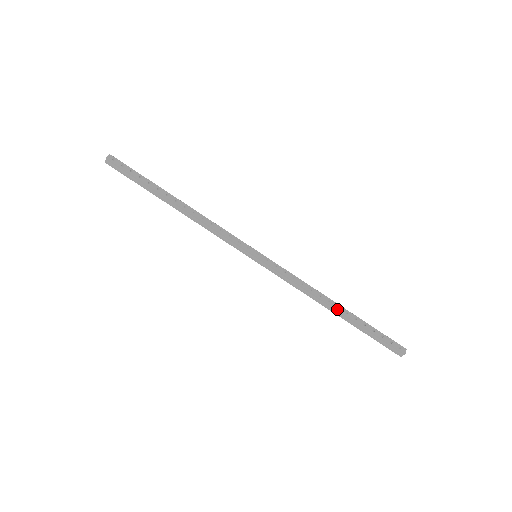
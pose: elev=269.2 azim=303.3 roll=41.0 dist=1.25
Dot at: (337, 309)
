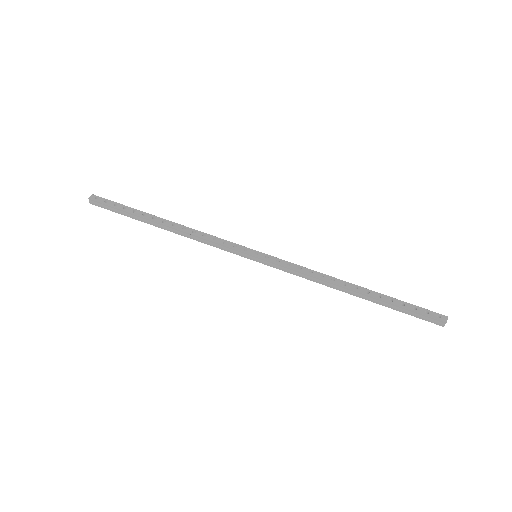
Dot at: (356, 291)
